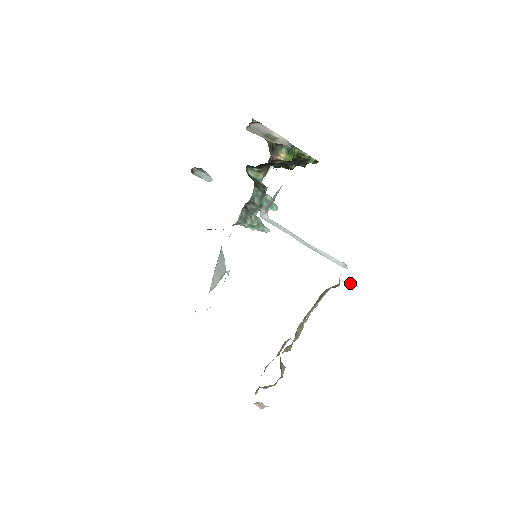
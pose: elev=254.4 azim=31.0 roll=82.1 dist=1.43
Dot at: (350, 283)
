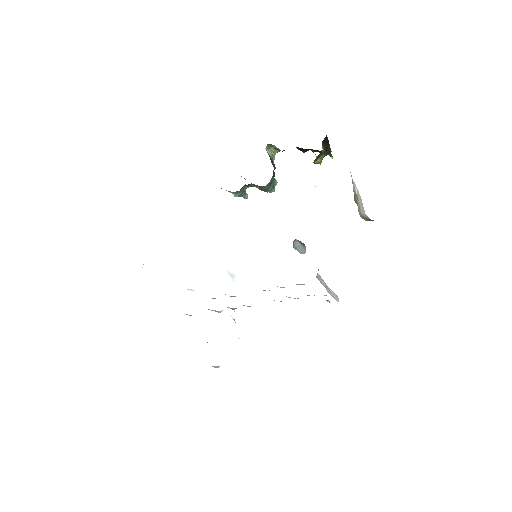
Dot at: (327, 301)
